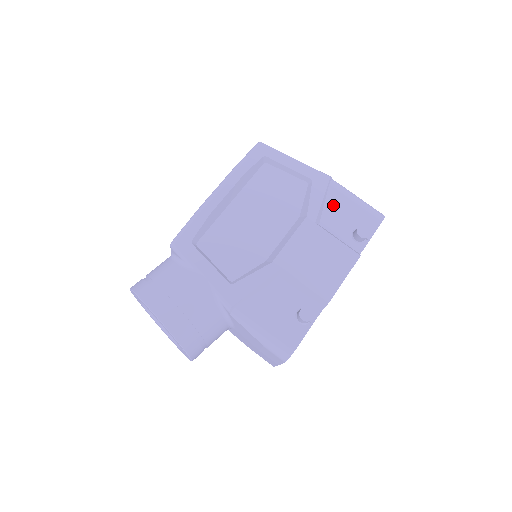
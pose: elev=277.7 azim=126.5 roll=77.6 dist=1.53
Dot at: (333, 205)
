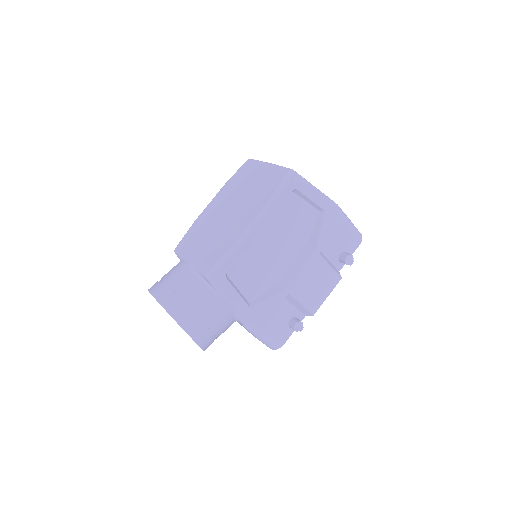
Dot at: (333, 231)
